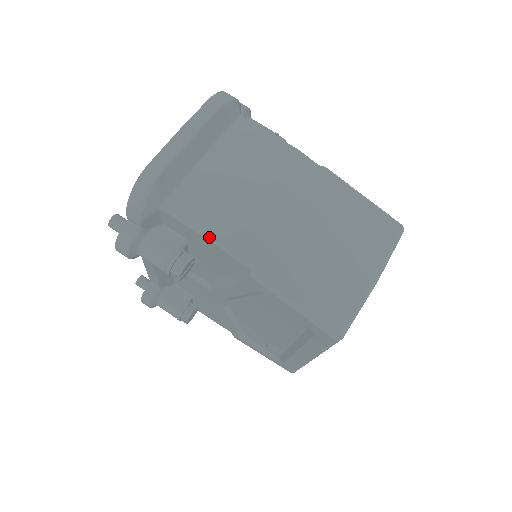
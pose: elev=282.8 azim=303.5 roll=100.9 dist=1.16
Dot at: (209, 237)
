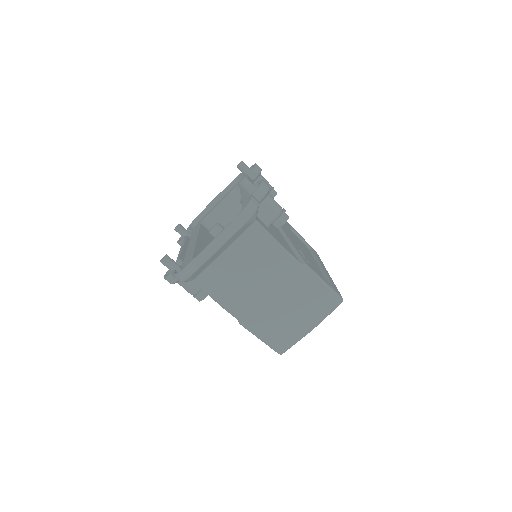
Dot at: (219, 303)
